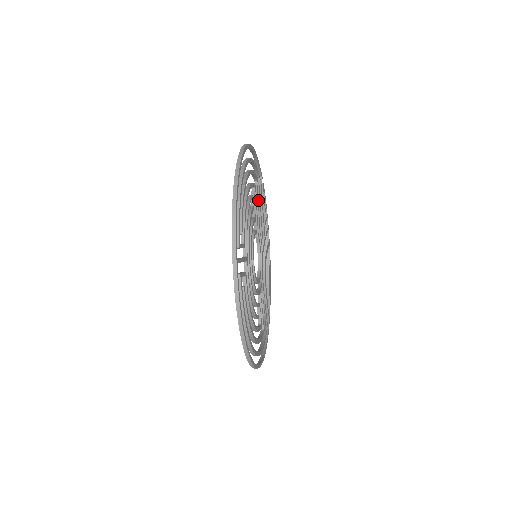
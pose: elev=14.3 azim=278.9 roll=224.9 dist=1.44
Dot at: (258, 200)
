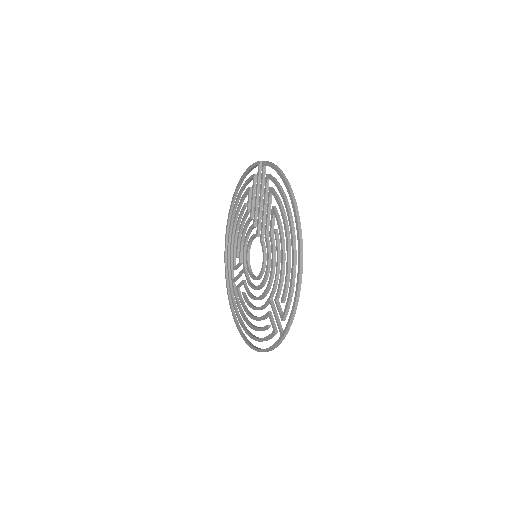
Dot at: occluded
